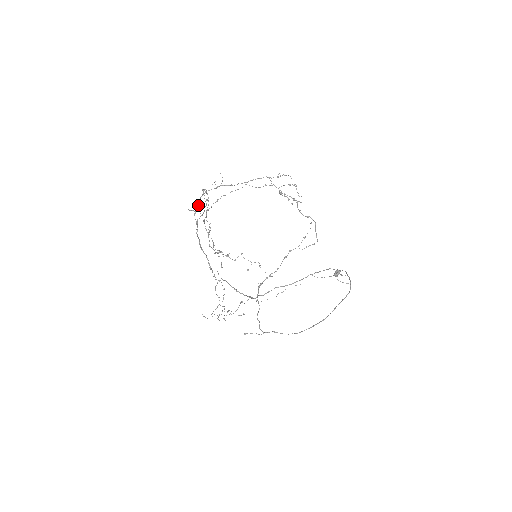
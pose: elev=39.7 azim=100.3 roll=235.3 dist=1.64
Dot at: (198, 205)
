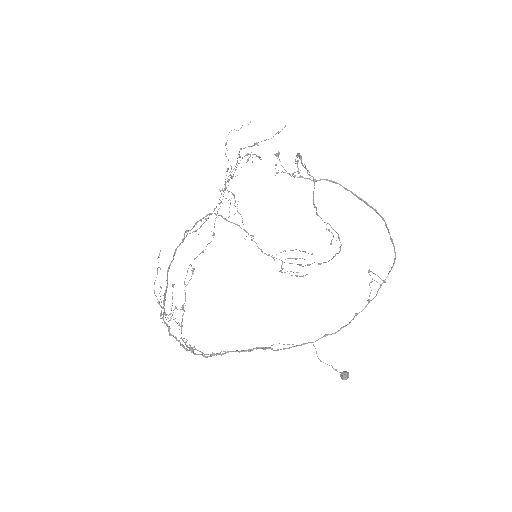
Dot at: occluded
